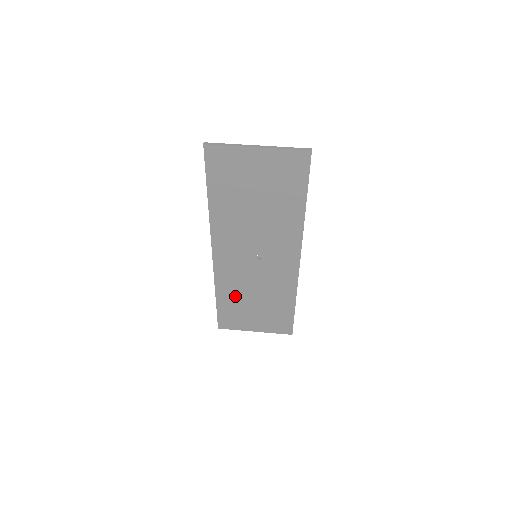
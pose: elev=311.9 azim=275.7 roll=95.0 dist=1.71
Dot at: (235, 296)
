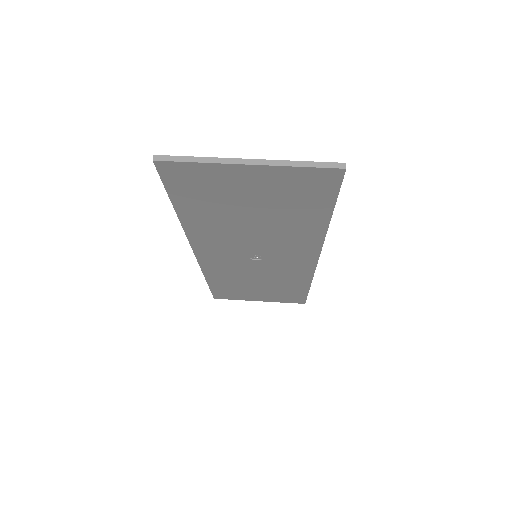
Dot at: (231, 281)
